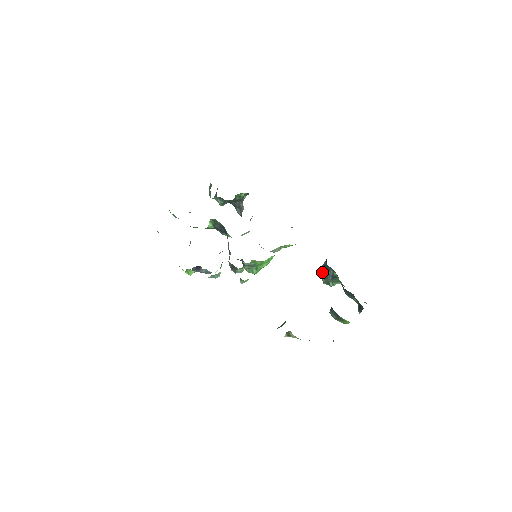
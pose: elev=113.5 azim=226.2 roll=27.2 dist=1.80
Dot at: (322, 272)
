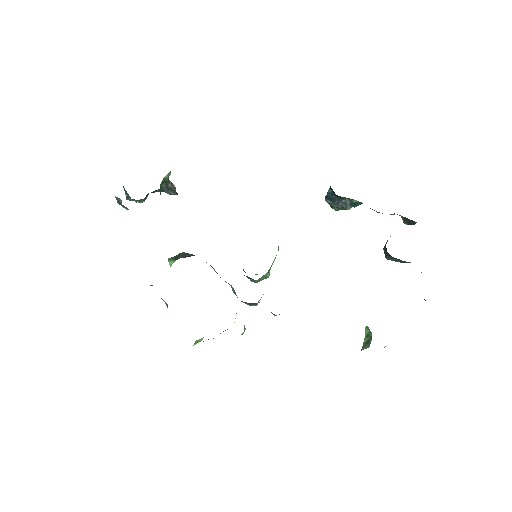
Dot at: (330, 202)
